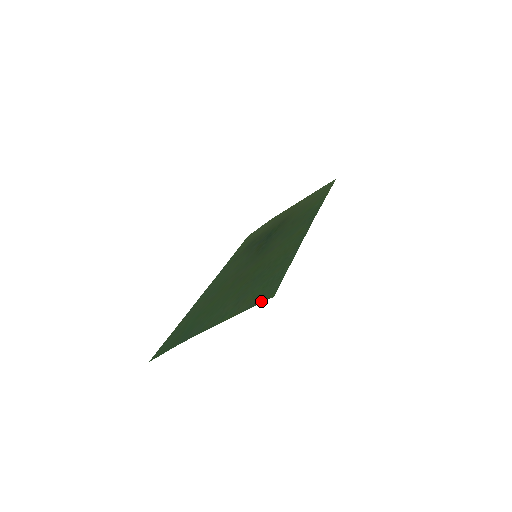
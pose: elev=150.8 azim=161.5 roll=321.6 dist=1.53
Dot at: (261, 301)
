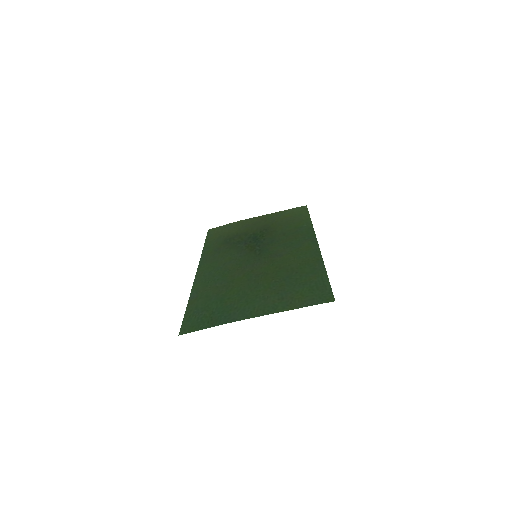
Dot at: (321, 302)
